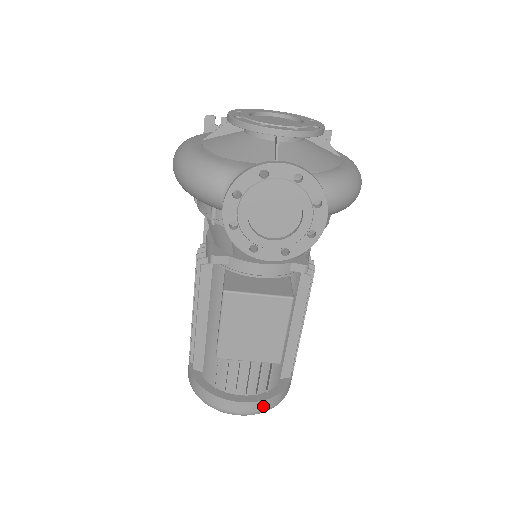
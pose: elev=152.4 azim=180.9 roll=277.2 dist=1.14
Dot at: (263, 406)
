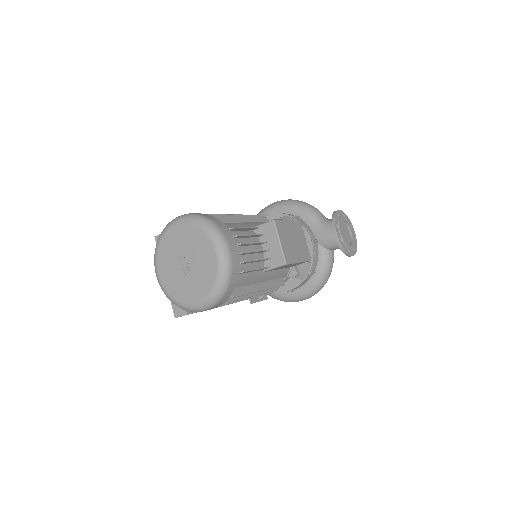
Dot at: (235, 271)
